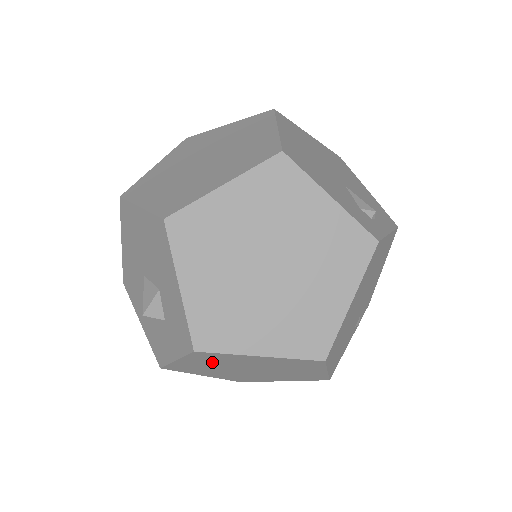
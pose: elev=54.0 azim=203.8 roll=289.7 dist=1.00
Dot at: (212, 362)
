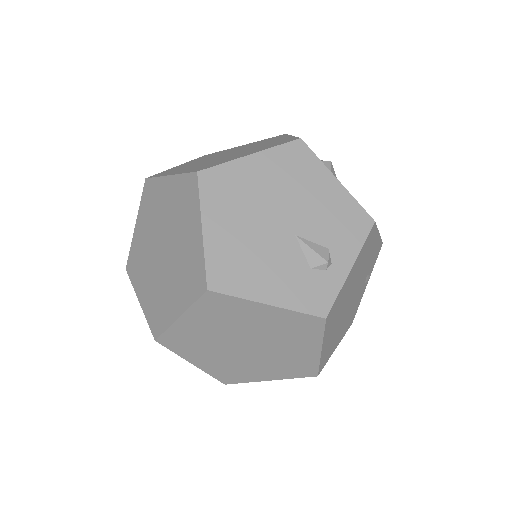
Dot at: occluded
